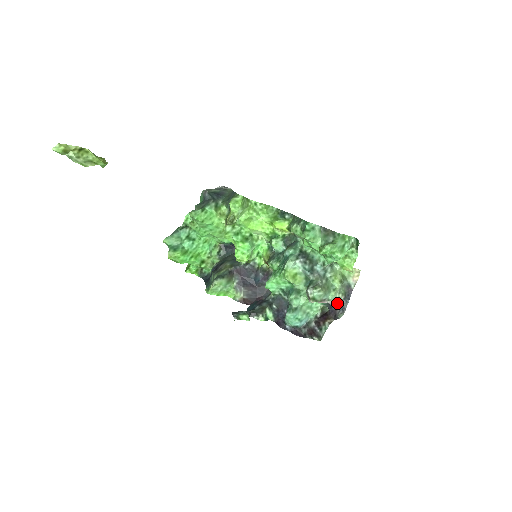
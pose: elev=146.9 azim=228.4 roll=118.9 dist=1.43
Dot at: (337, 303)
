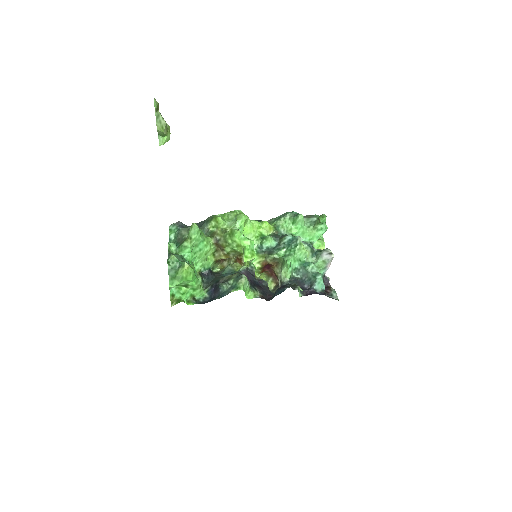
Dot at: (326, 276)
